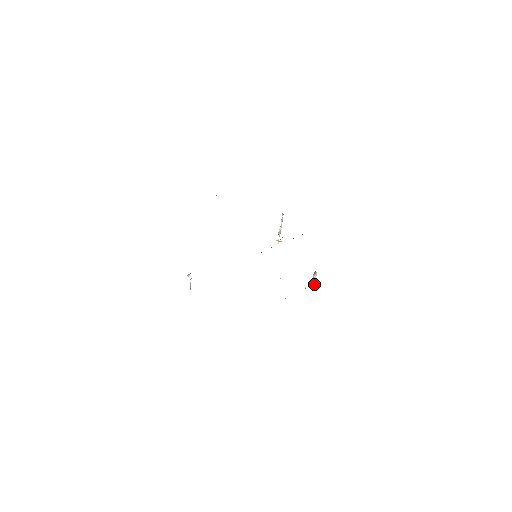
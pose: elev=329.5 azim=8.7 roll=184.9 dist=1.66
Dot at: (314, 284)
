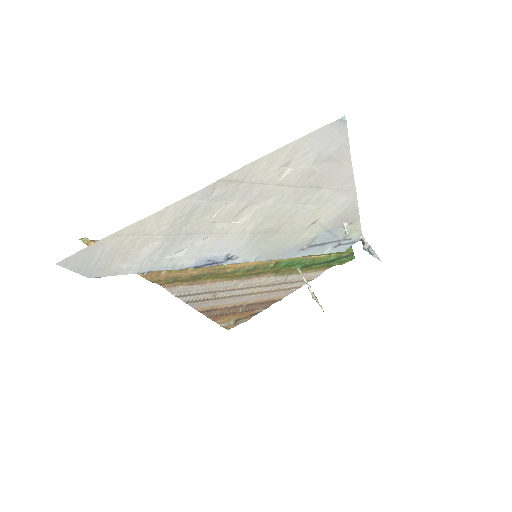
Dot at: (375, 256)
